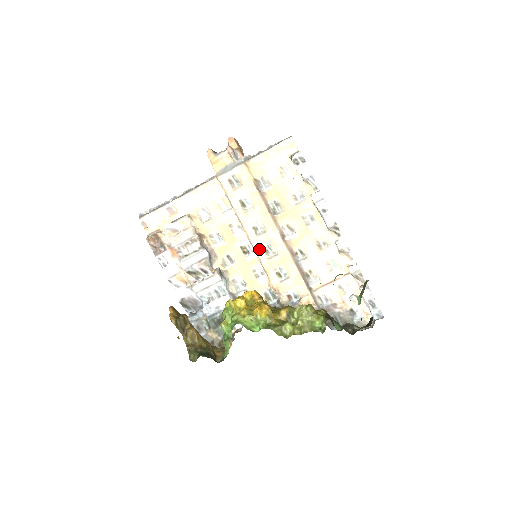
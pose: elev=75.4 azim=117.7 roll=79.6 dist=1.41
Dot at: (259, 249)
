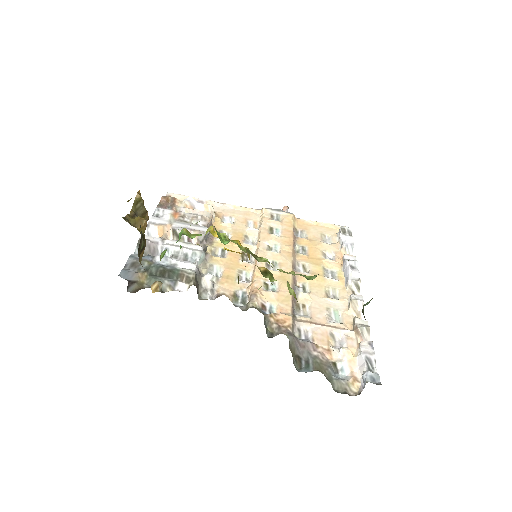
Dot at: occluded
